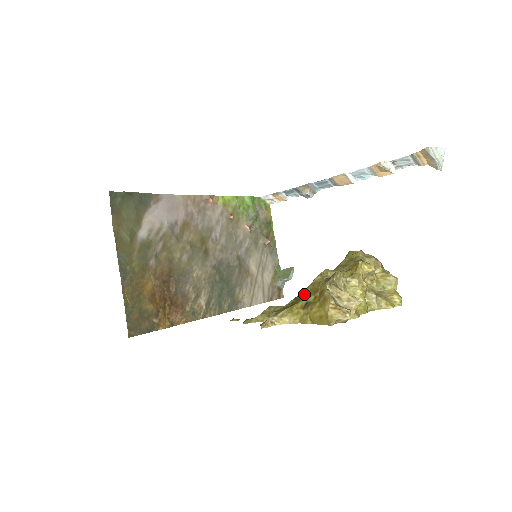
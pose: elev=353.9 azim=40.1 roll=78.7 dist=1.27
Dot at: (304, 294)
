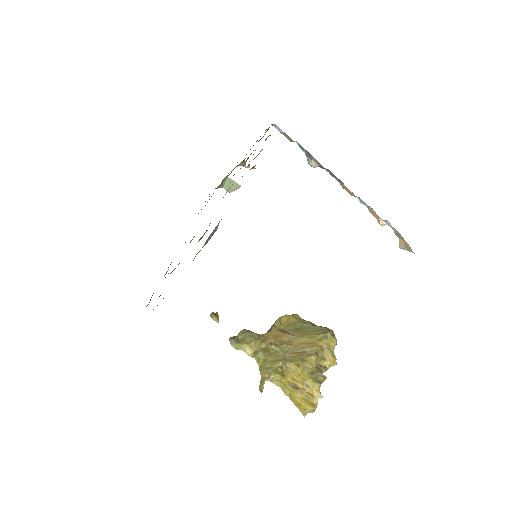
Dot at: (295, 373)
